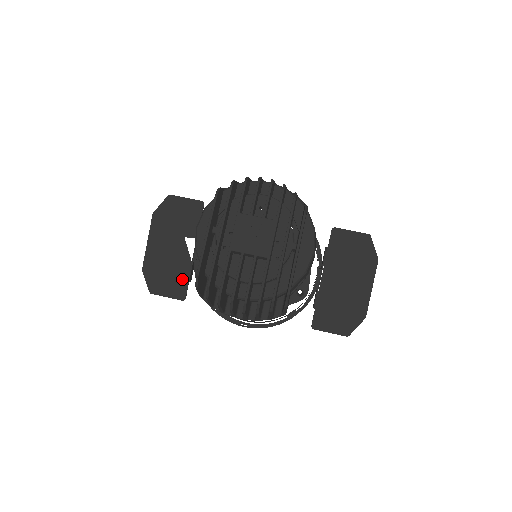
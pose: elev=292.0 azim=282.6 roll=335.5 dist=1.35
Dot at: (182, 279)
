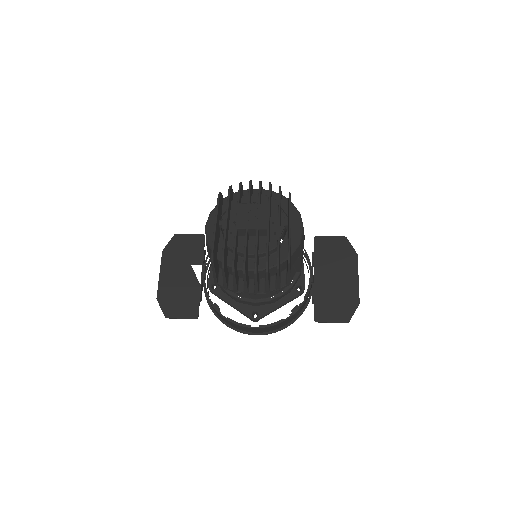
Dot at: (193, 300)
